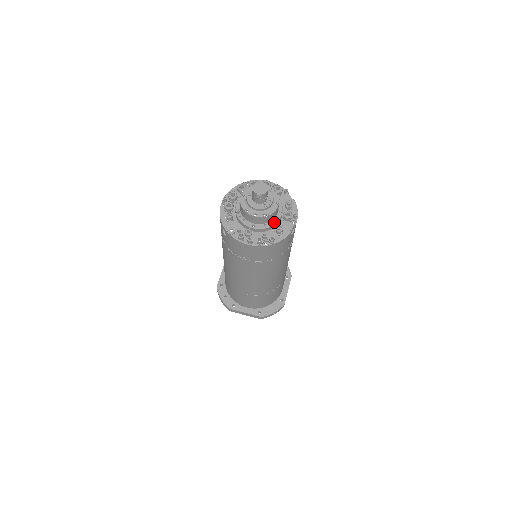
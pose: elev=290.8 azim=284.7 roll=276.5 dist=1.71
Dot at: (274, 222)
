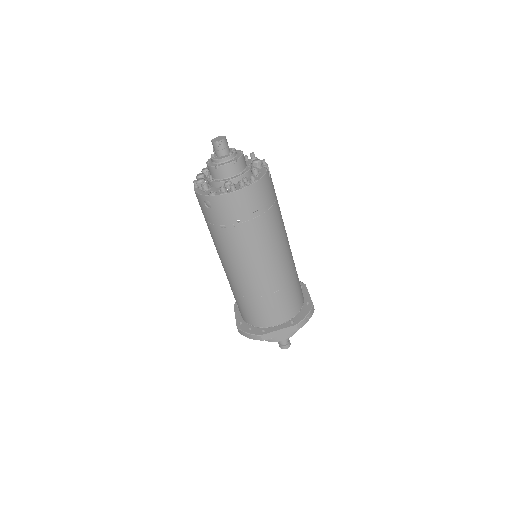
Dot at: (247, 169)
